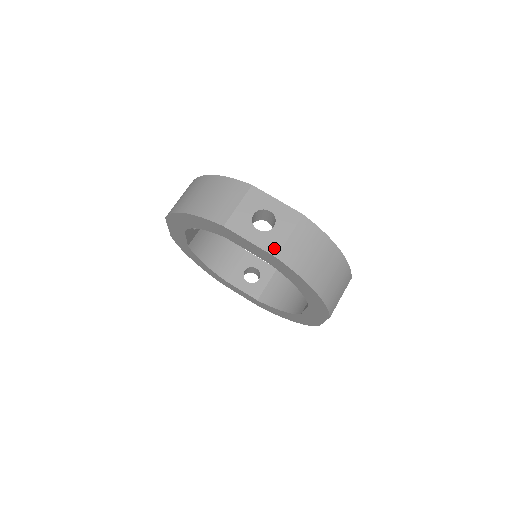
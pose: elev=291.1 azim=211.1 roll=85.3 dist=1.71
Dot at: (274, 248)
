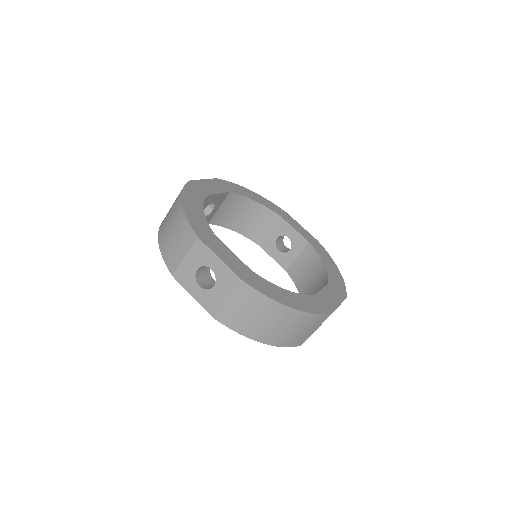
Dot at: occluded
